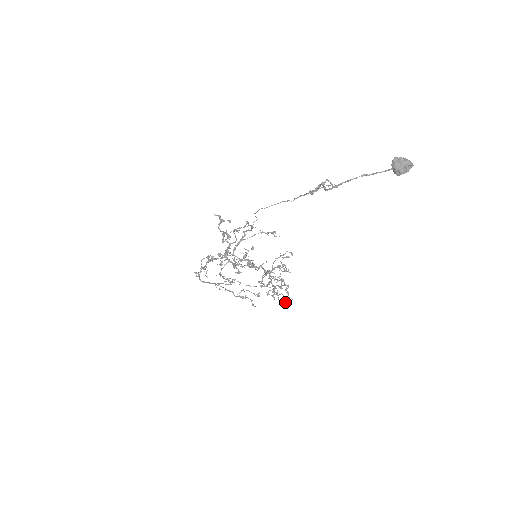
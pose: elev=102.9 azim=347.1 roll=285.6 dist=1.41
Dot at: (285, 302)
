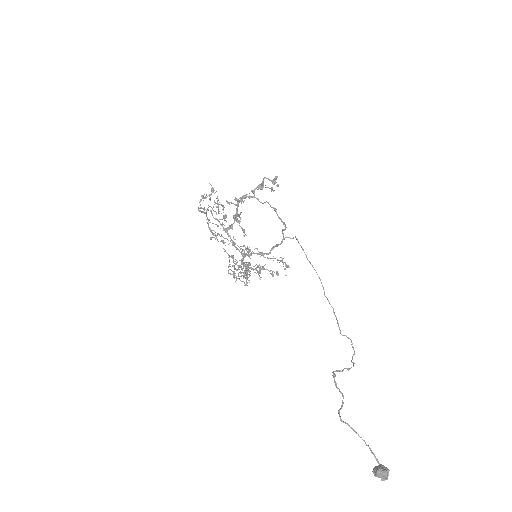
Dot at: occluded
